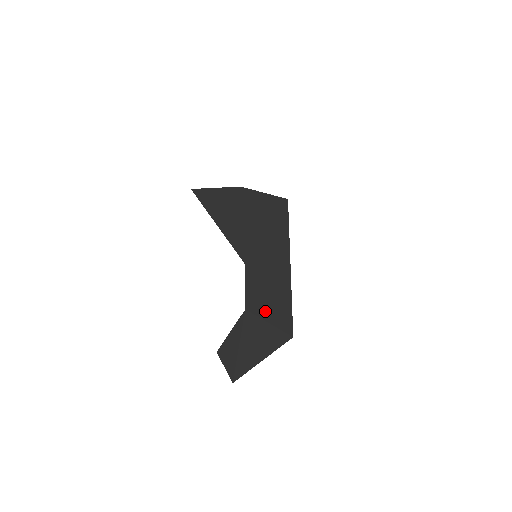
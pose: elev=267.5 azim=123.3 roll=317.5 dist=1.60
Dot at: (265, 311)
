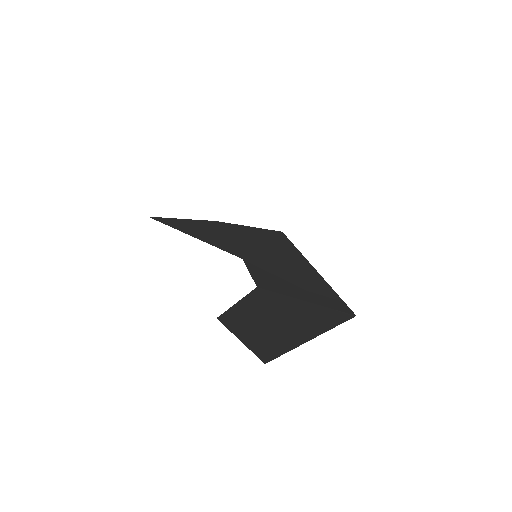
Dot at: (292, 291)
